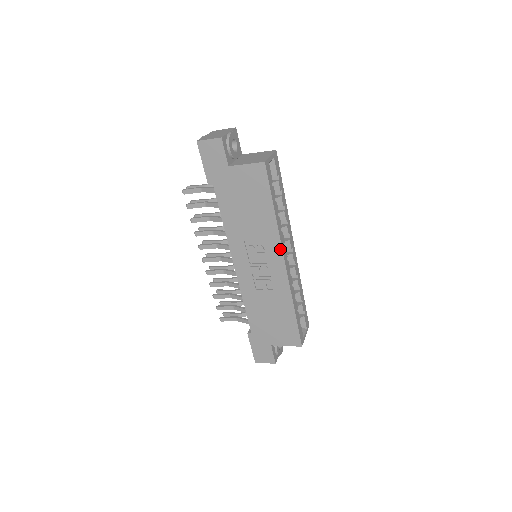
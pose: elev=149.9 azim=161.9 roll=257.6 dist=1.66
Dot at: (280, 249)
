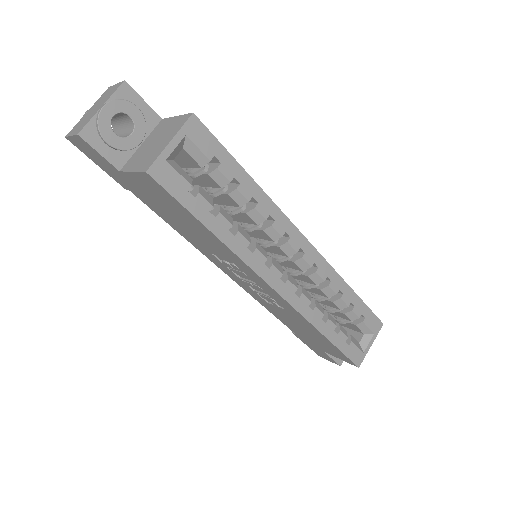
Dot at: (257, 275)
